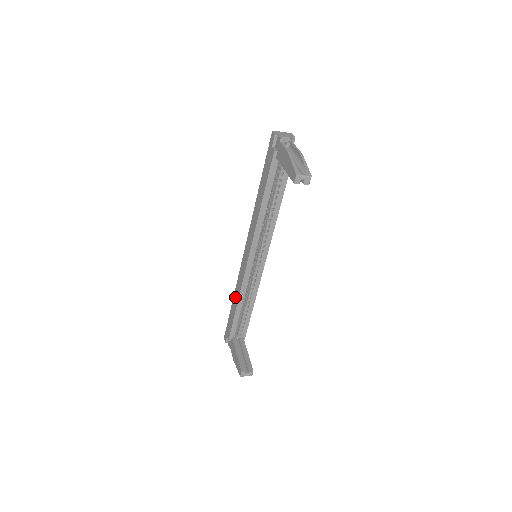
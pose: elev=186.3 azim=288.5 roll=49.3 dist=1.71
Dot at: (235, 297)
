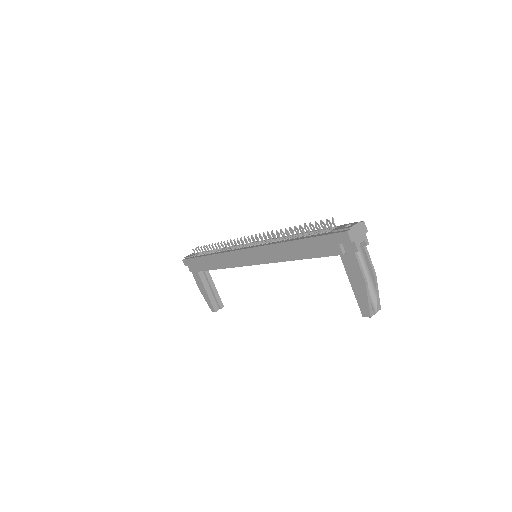
Dot at: (214, 260)
